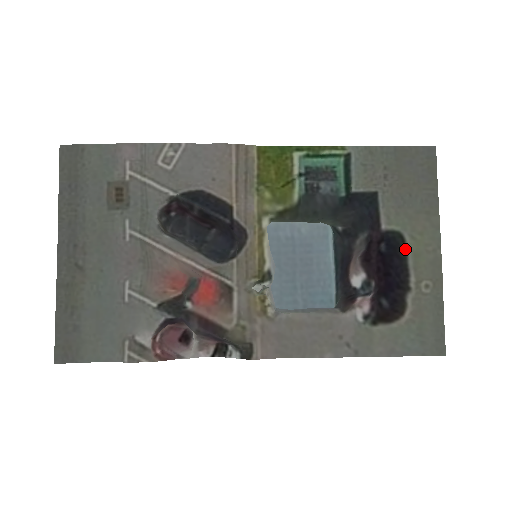
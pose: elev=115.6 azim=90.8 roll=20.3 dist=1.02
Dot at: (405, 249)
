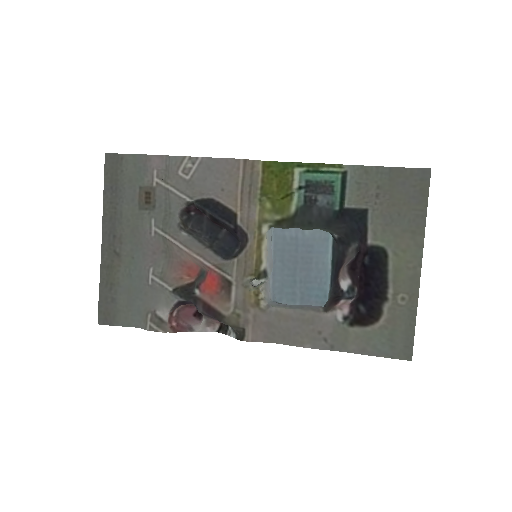
Dot at: (387, 264)
